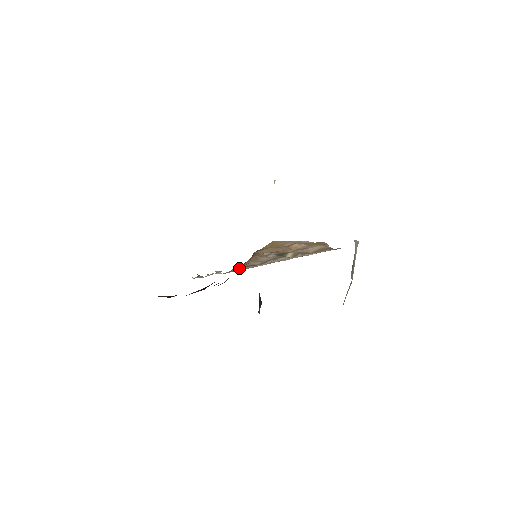
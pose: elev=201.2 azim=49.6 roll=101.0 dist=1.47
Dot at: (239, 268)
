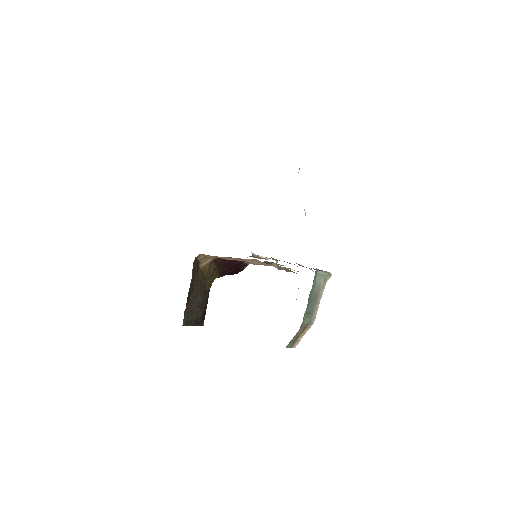
Dot at: occluded
